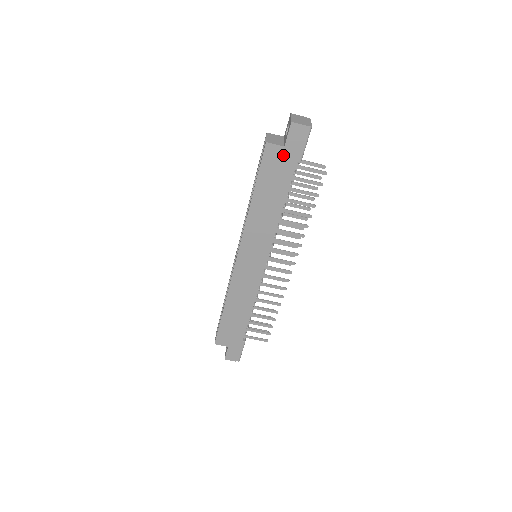
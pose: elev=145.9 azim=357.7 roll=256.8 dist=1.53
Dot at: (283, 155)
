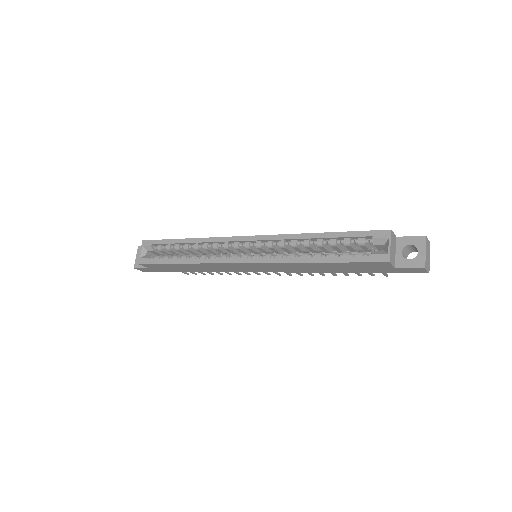
Dot at: (385, 268)
